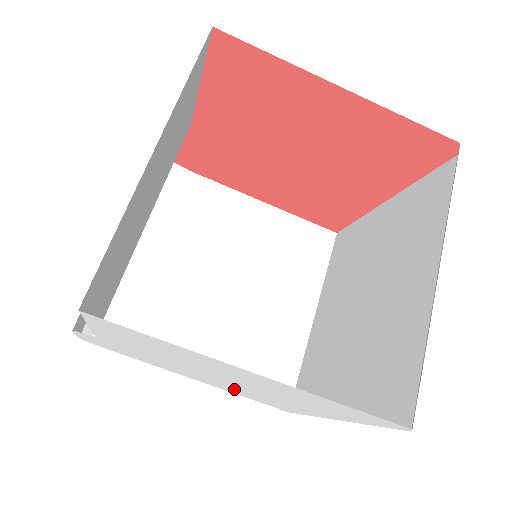
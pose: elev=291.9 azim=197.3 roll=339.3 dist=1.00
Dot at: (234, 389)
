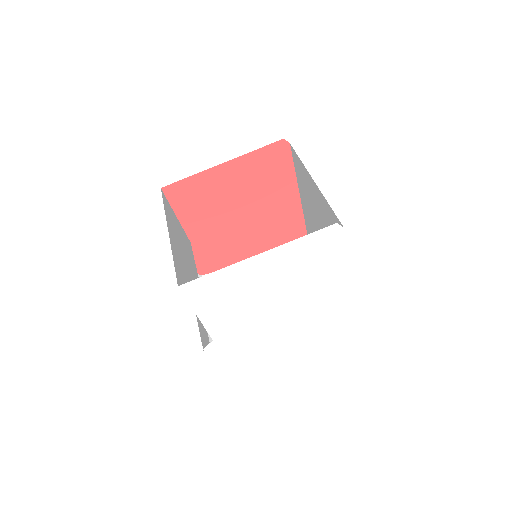
Dot at: (303, 322)
